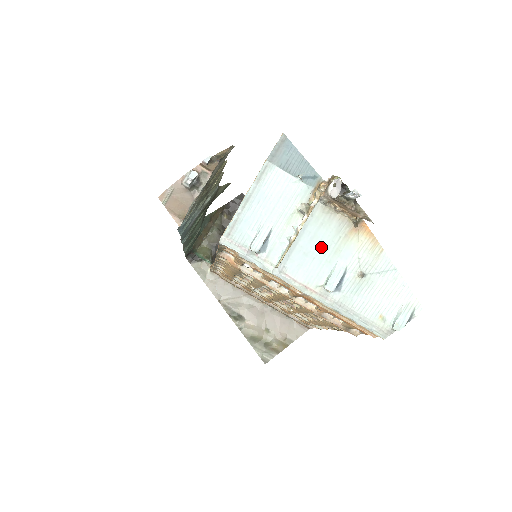
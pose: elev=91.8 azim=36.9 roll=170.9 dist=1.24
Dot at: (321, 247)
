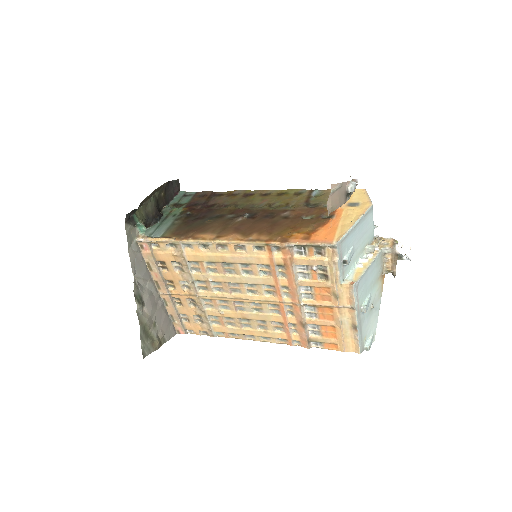
Dot at: (371, 279)
